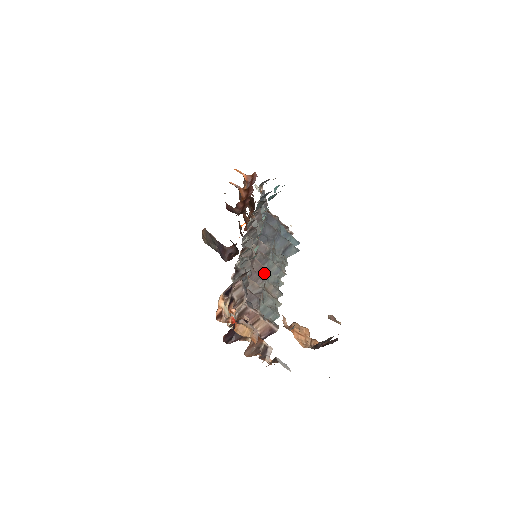
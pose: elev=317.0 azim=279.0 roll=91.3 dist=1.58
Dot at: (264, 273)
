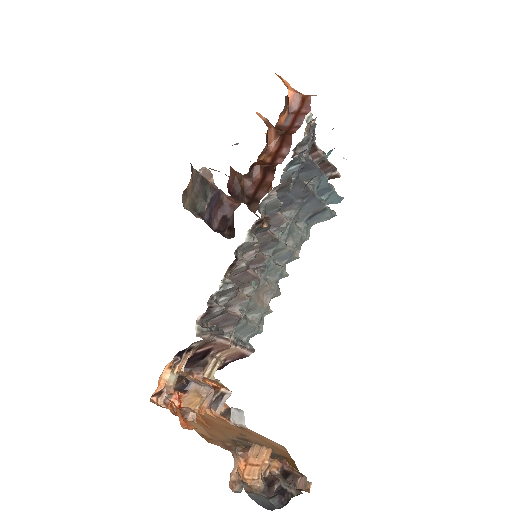
Dot at: (263, 269)
